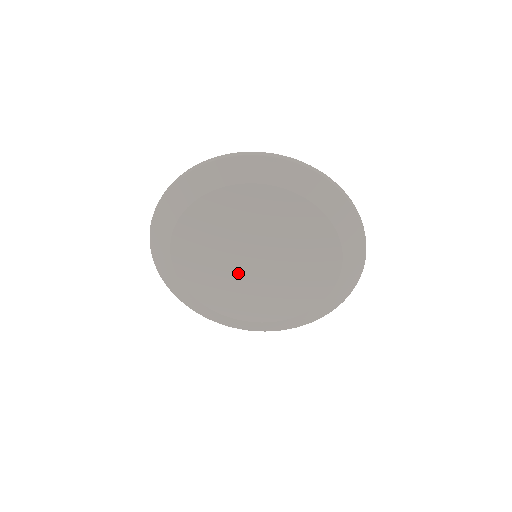
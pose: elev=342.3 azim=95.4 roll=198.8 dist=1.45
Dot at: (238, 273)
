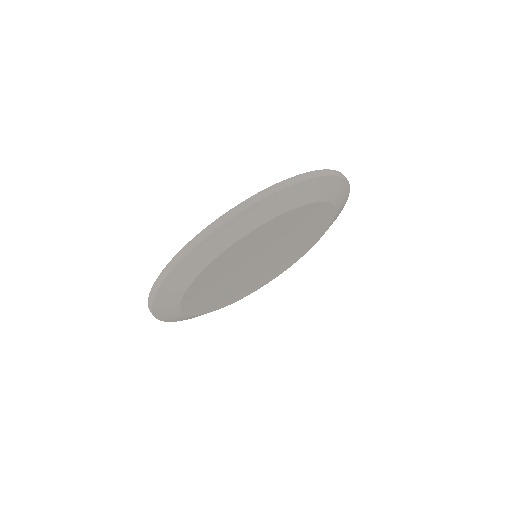
Dot at: (240, 278)
